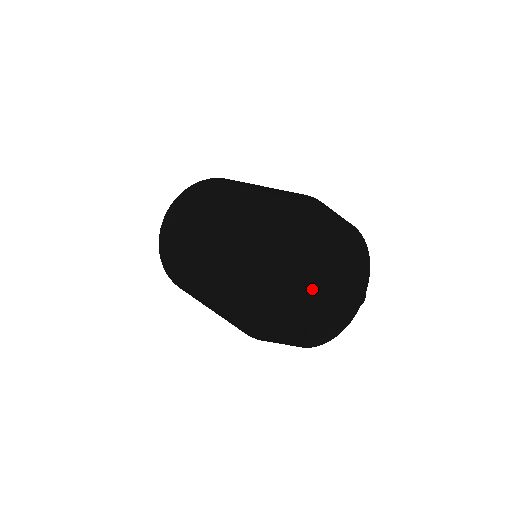
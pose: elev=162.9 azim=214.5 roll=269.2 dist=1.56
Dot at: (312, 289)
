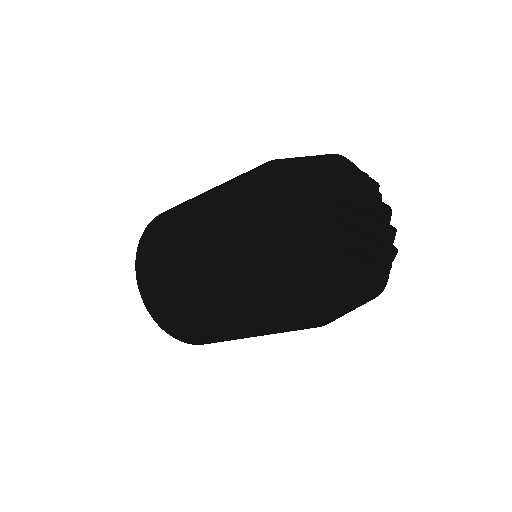
Dot at: (351, 206)
